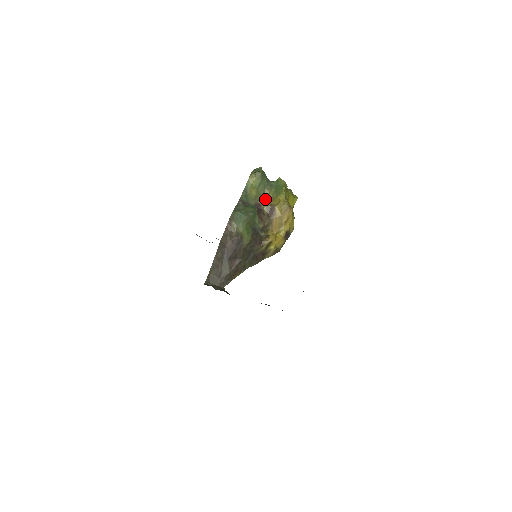
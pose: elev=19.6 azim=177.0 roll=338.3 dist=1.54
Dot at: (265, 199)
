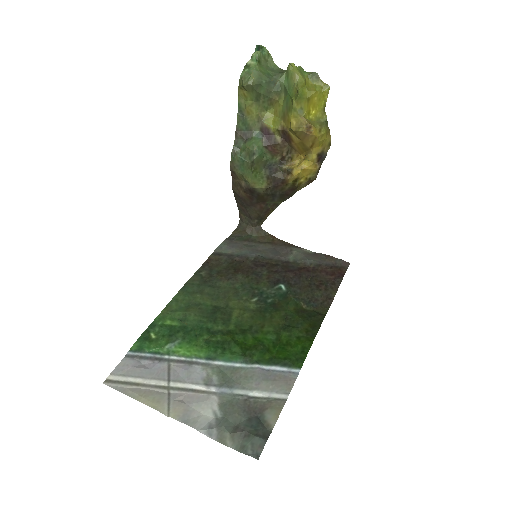
Dot at: (275, 113)
